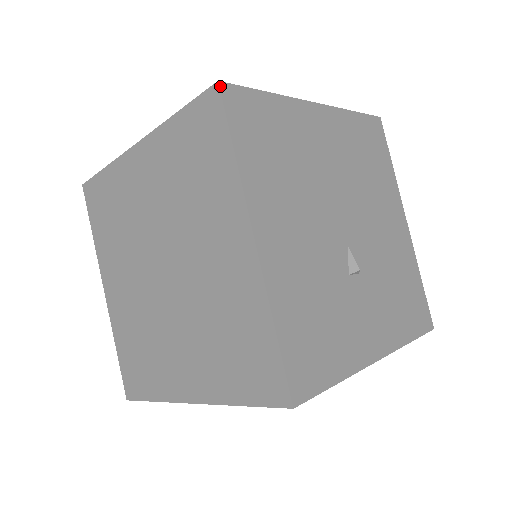
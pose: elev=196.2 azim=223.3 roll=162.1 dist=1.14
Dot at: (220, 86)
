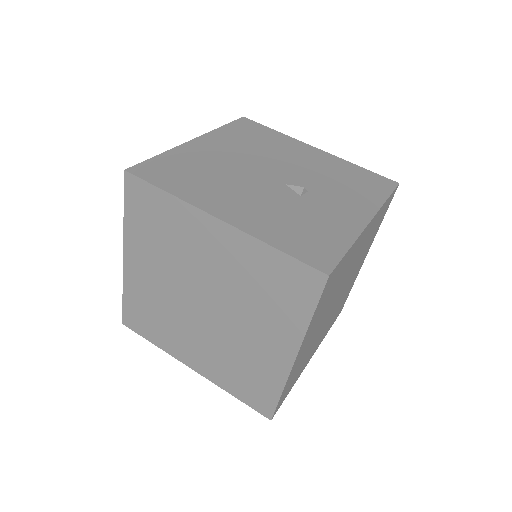
Dot at: (128, 171)
